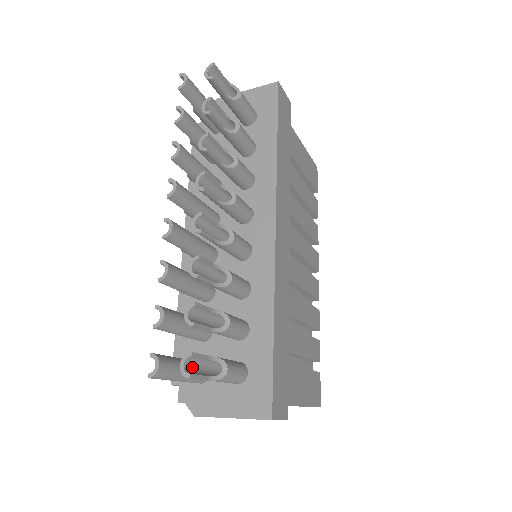
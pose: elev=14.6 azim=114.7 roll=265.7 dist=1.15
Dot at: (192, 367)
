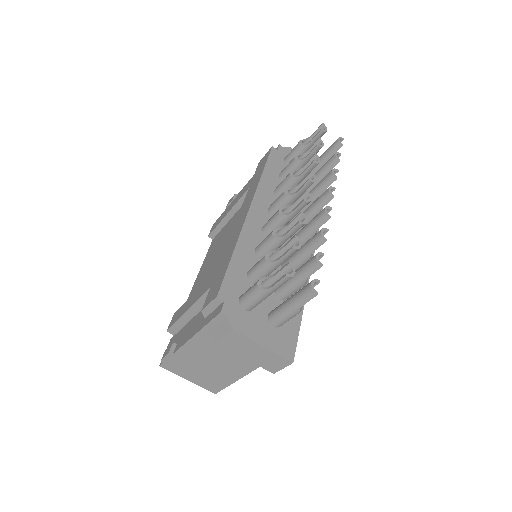
Dot at: (306, 290)
